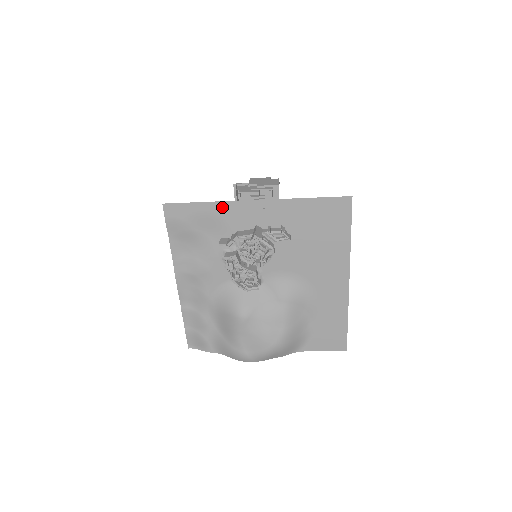
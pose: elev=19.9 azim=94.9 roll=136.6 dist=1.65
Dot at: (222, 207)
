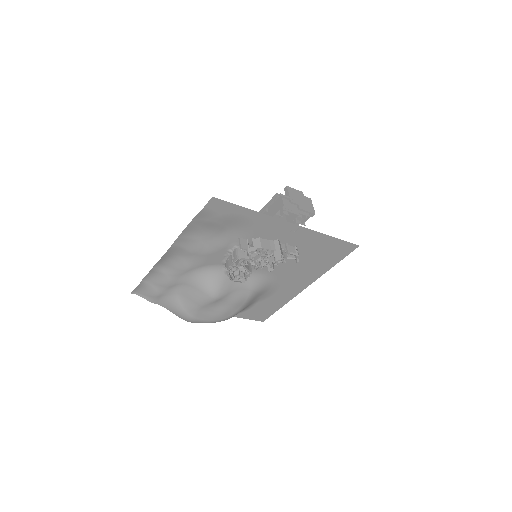
Dot at: (263, 219)
